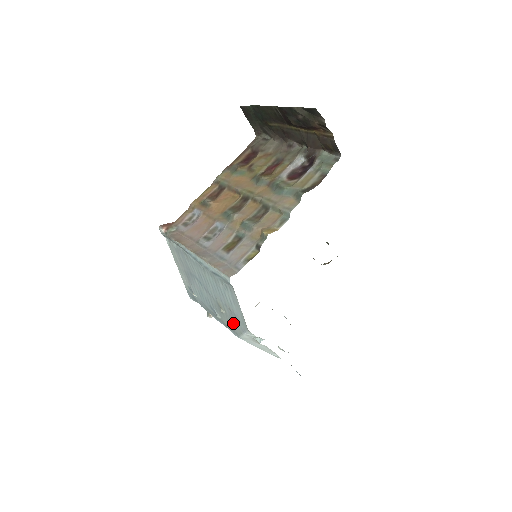
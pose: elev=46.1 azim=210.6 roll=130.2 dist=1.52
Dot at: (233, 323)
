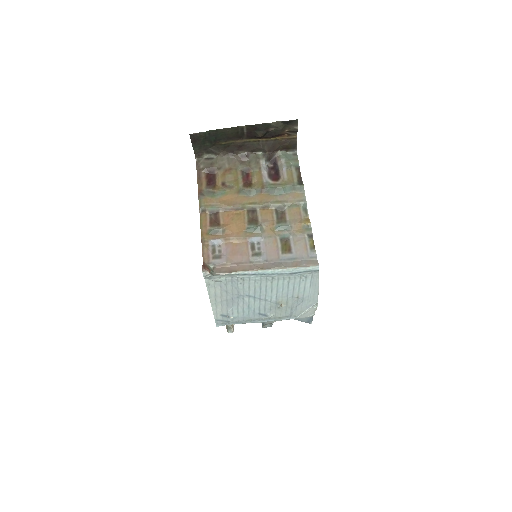
Dot at: (294, 309)
